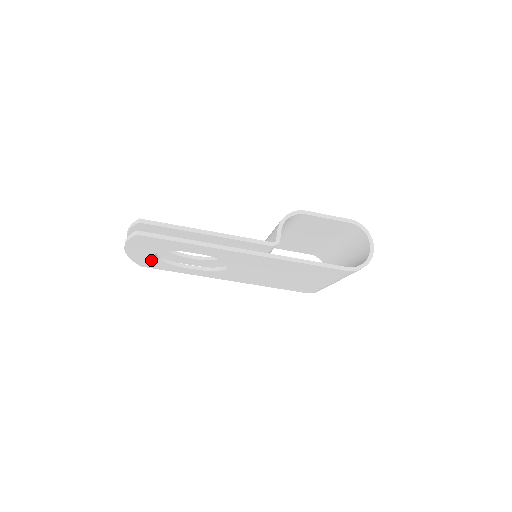
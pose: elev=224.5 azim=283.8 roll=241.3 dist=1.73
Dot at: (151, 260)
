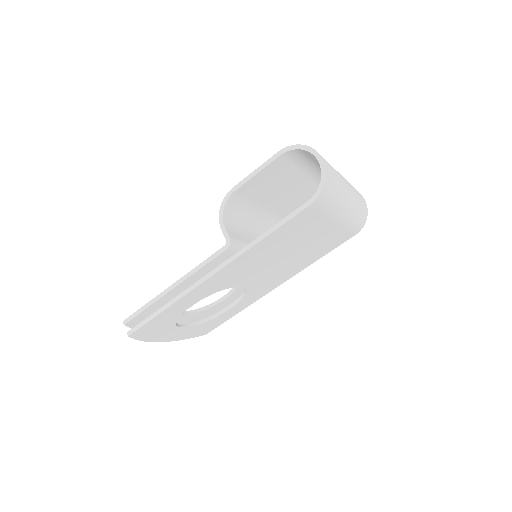
Dot at: (194, 329)
